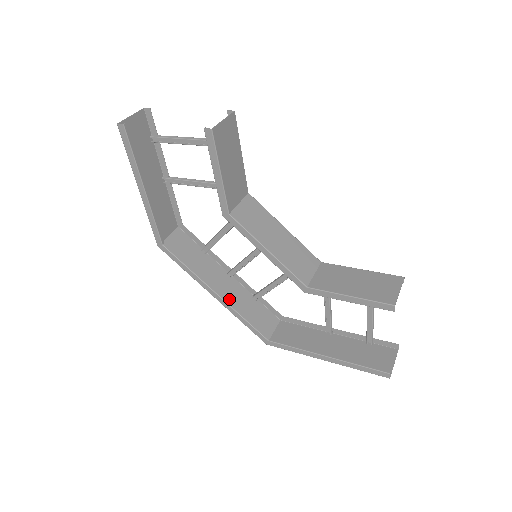
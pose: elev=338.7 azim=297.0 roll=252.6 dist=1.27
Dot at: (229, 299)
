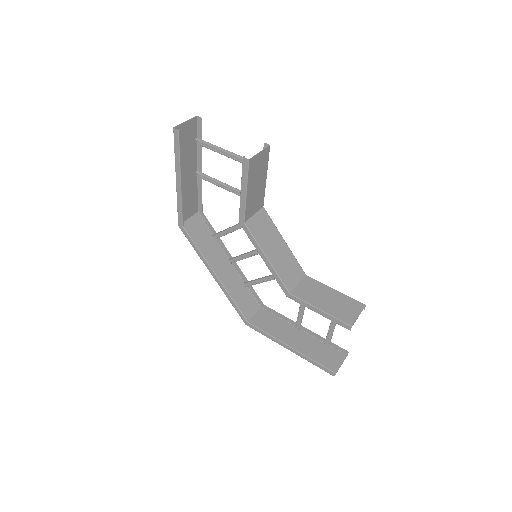
Dot at: (225, 281)
